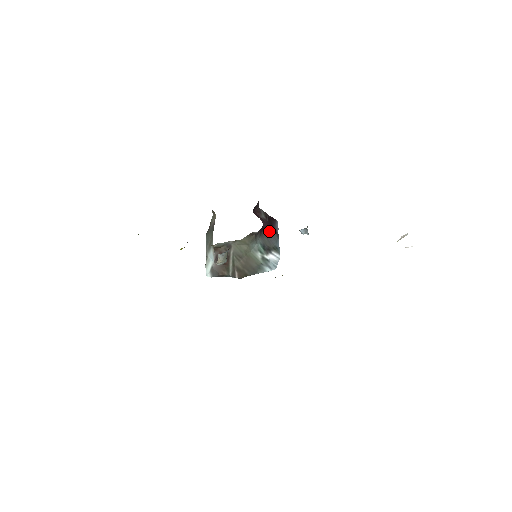
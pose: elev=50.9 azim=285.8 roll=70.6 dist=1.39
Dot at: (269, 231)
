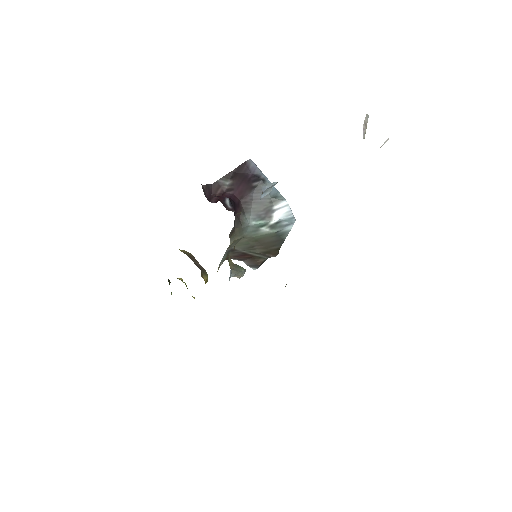
Dot at: (248, 191)
